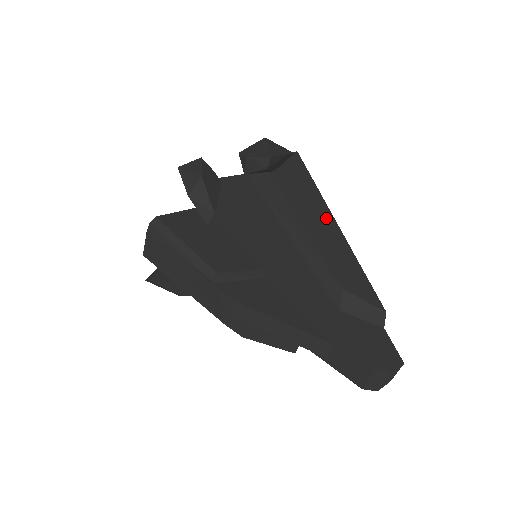
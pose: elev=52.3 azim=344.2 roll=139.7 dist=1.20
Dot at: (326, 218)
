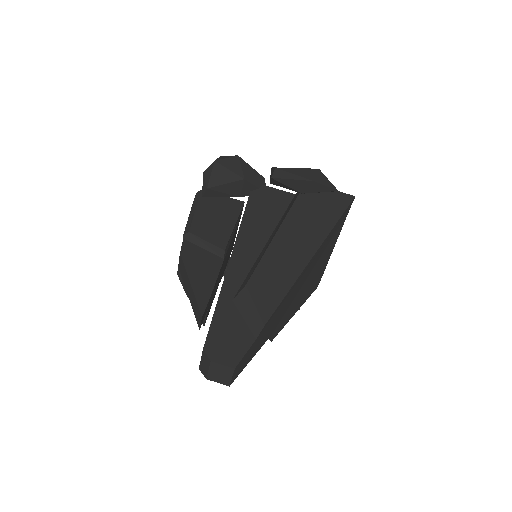
Dot at: (309, 244)
